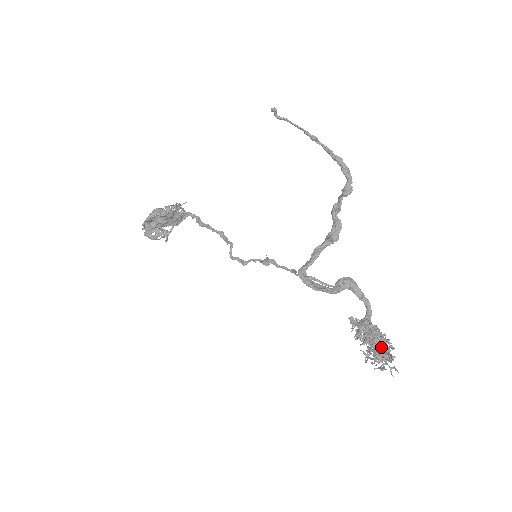
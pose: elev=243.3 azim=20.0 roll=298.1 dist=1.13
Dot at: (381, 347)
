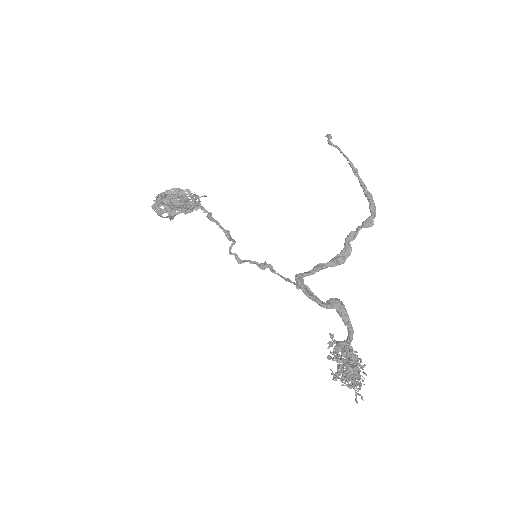
Dot at: (356, 365)
